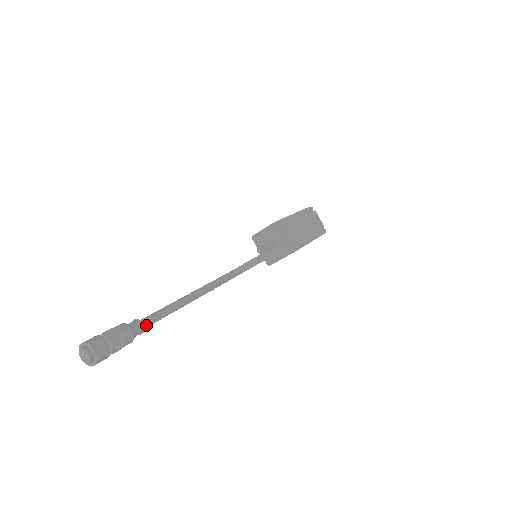
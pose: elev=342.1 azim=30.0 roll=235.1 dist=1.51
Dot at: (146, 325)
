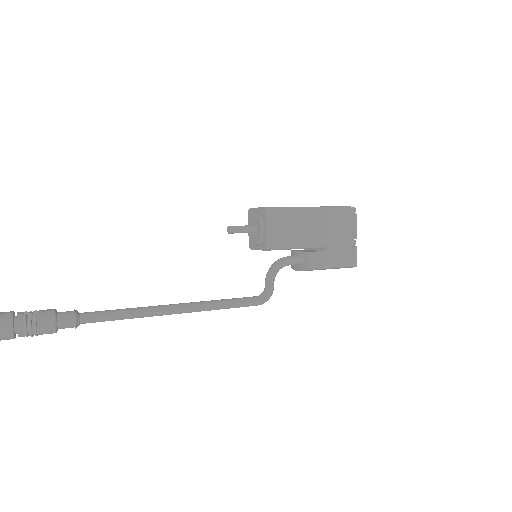
Dot at: (83, 315)
